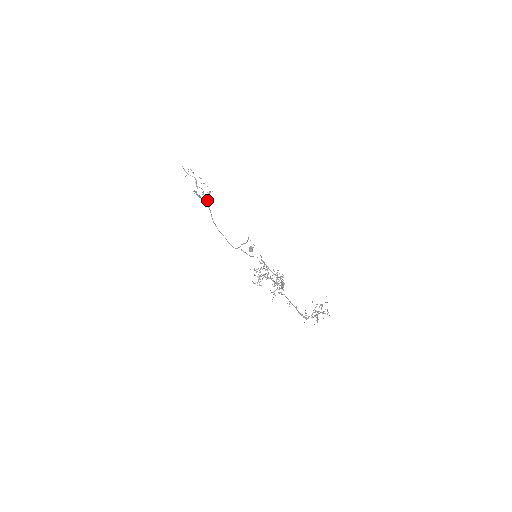
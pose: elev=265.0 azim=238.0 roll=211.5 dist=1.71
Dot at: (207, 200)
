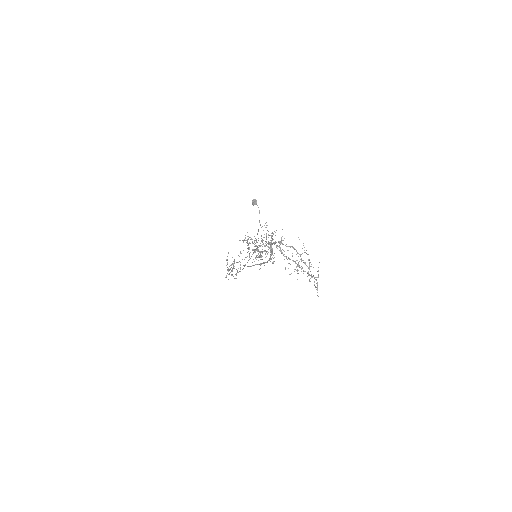
Dot at: (233, 276)
